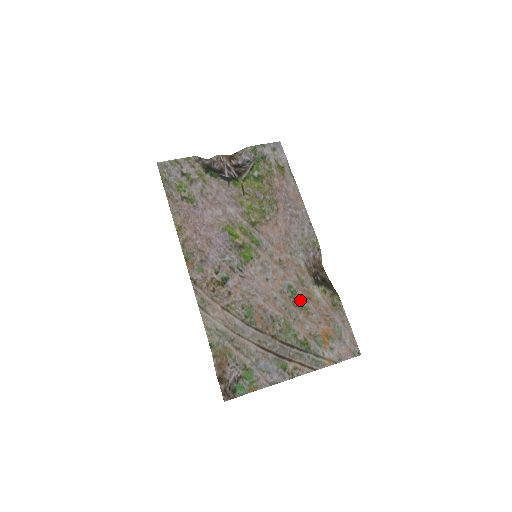
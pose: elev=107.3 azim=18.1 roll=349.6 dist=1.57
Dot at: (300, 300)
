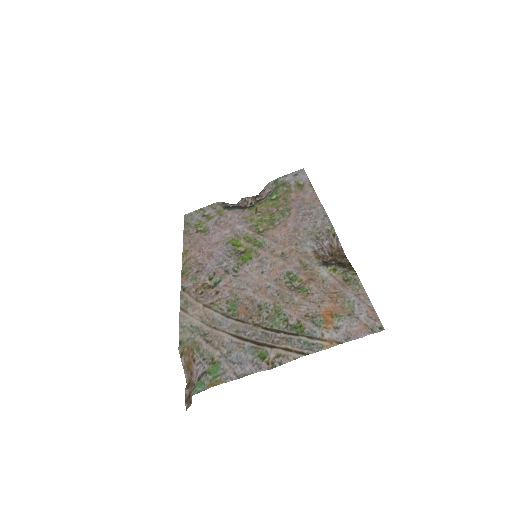
Dot at: (300, 284)
